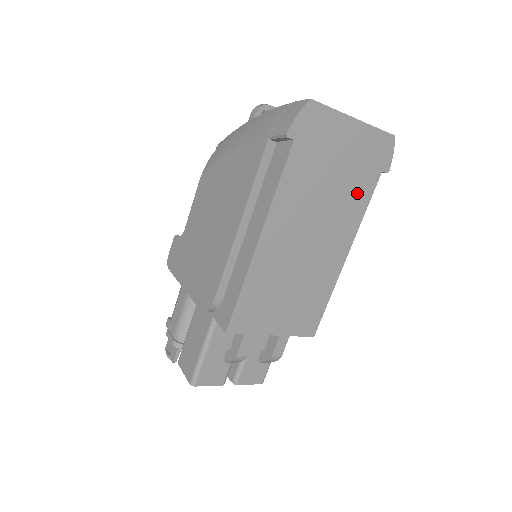
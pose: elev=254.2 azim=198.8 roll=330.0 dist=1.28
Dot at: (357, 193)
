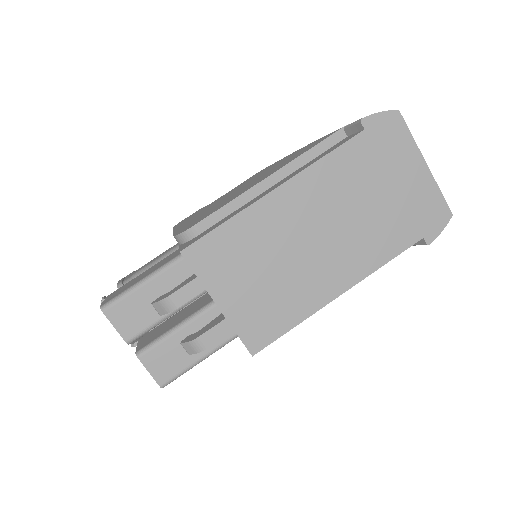
Dot at: (389, 236)
